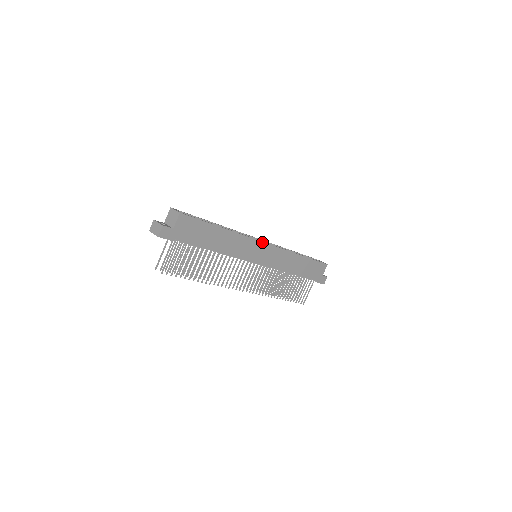
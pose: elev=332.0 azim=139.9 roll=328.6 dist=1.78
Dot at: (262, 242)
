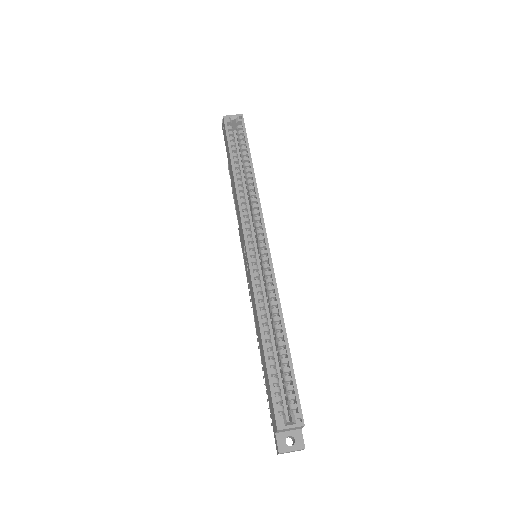
Dot at: (270, 254)
